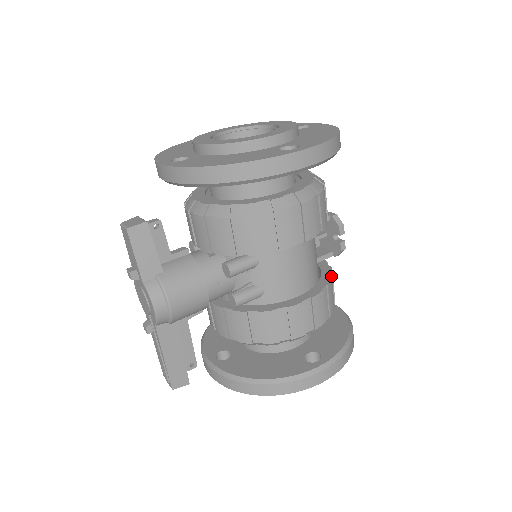
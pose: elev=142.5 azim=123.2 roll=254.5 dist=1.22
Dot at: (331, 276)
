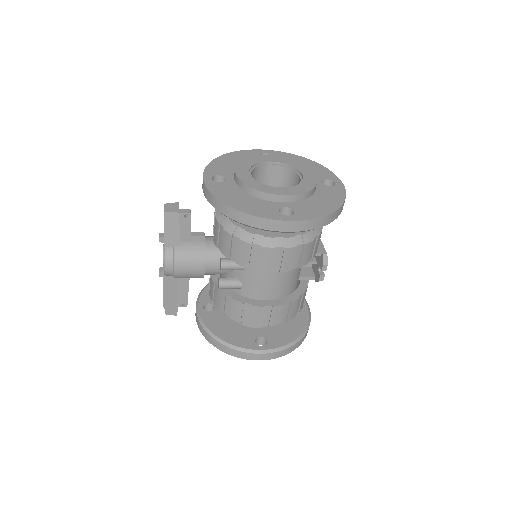
Dot at: (302, 295)
